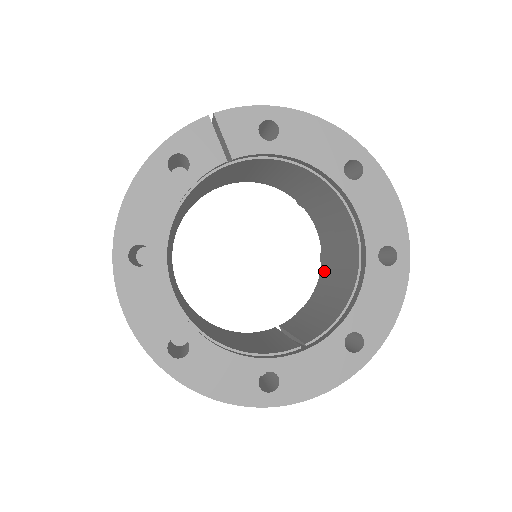
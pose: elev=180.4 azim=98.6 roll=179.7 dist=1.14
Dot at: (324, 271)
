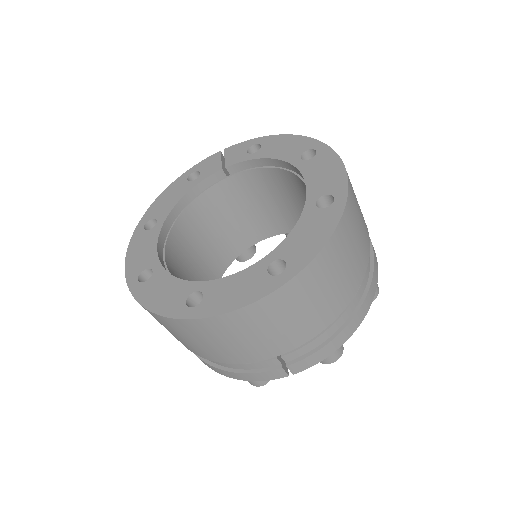
Dot at: occluded
